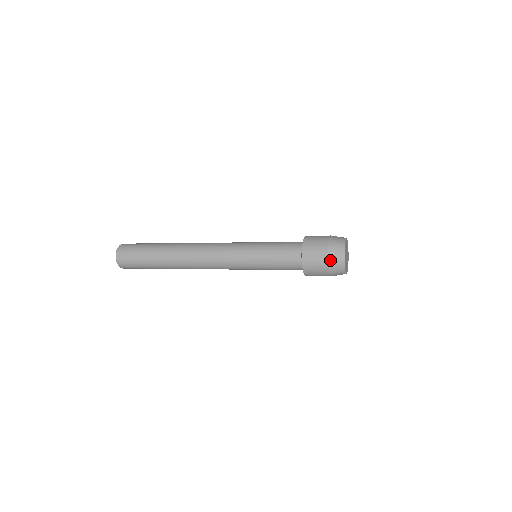
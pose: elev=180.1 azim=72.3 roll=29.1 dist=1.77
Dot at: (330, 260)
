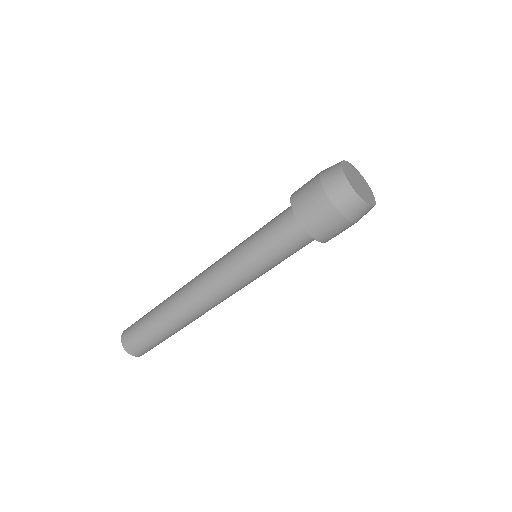
Dot at: (323, 180)
